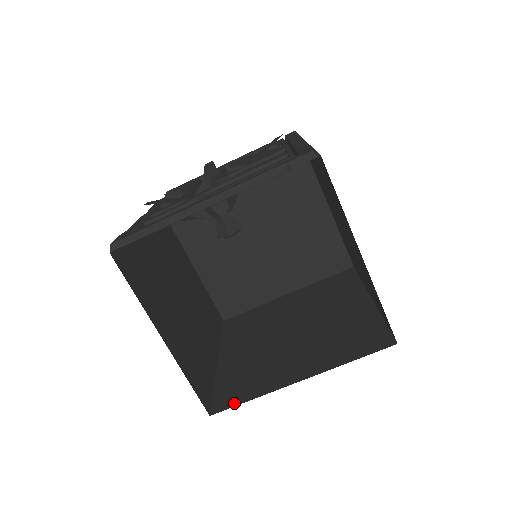
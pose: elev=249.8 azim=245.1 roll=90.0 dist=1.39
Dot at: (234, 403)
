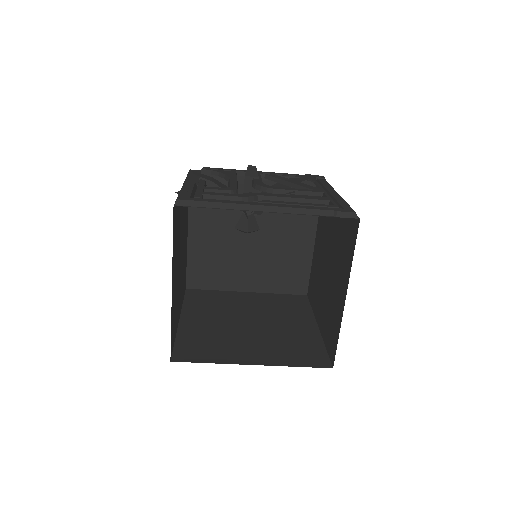
Dot at: (194, 360)
